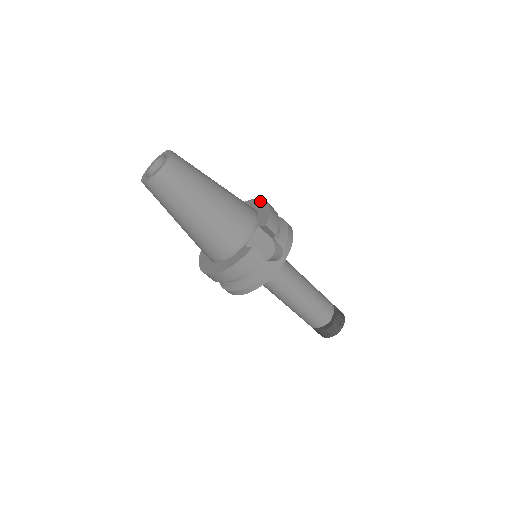
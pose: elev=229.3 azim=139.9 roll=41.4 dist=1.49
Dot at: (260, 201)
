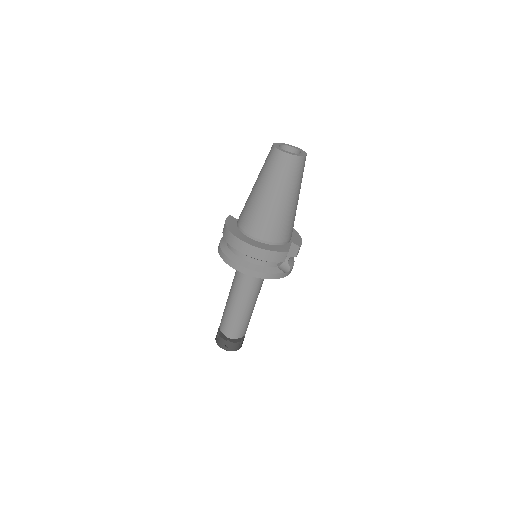
Dot at: occluded
